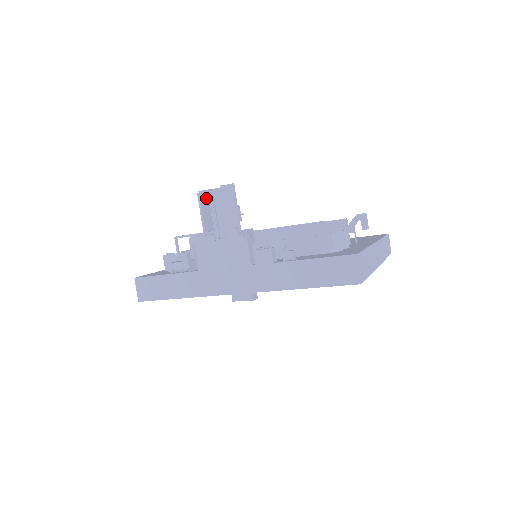
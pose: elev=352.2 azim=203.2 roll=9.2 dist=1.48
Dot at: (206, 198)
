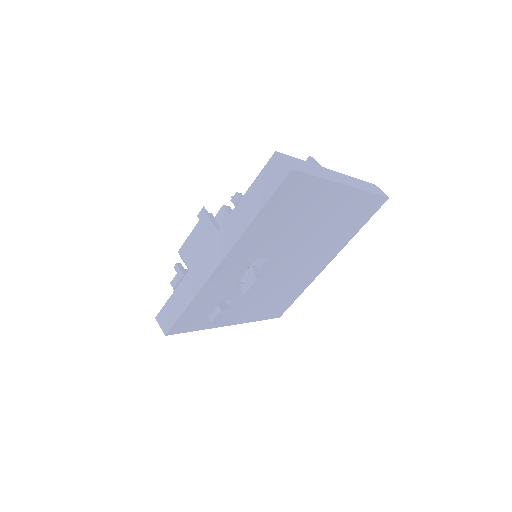
Dot at: occluded
